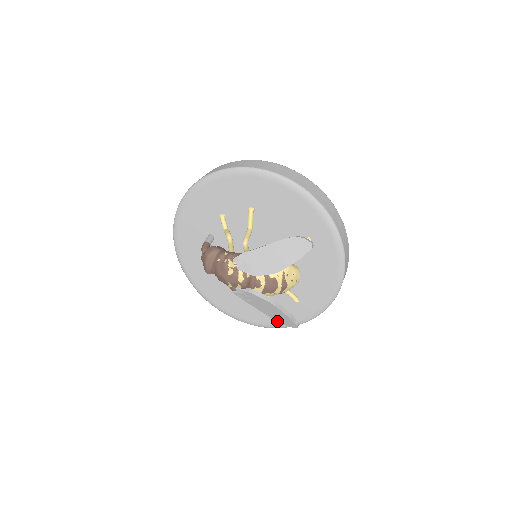
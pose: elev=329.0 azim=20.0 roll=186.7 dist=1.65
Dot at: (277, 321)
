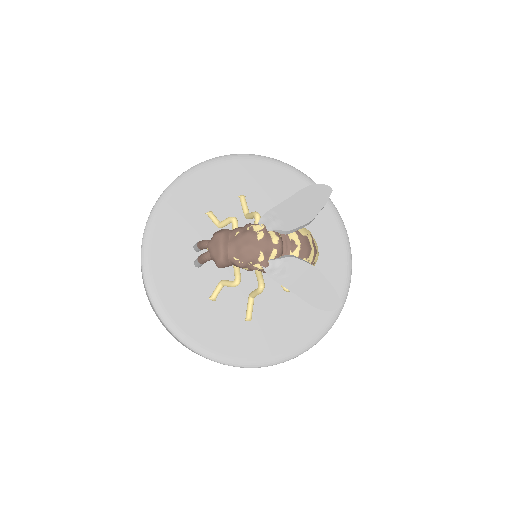
Dot at: (316, 307)
